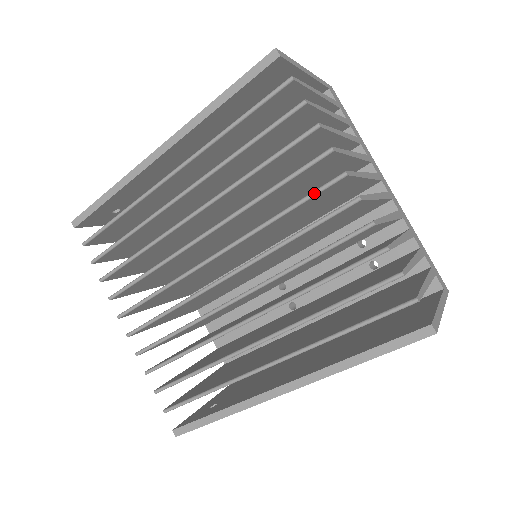
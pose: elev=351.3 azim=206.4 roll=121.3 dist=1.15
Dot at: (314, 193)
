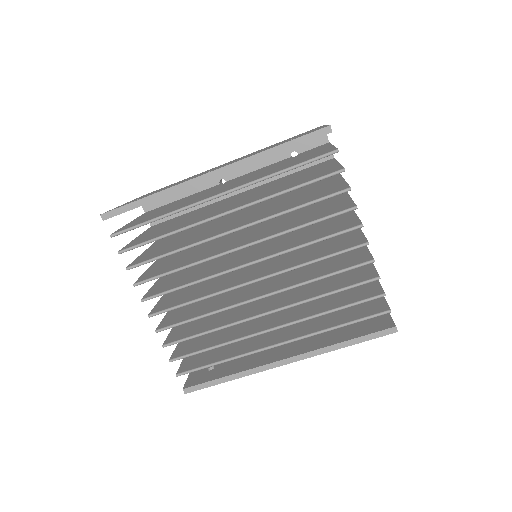
Dot at: (337, 234)
